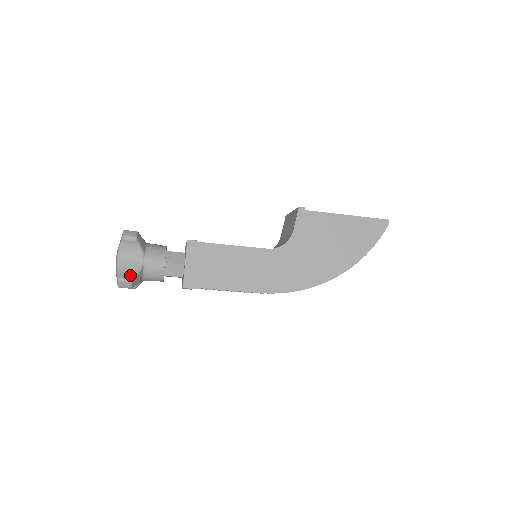
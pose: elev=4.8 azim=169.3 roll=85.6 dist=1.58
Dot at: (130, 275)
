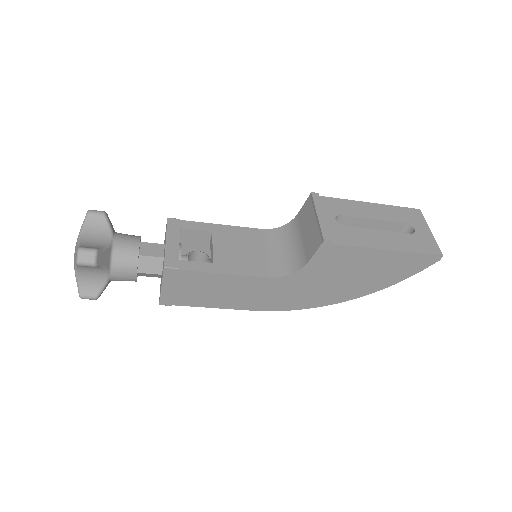
Dot at: (94, 292)
